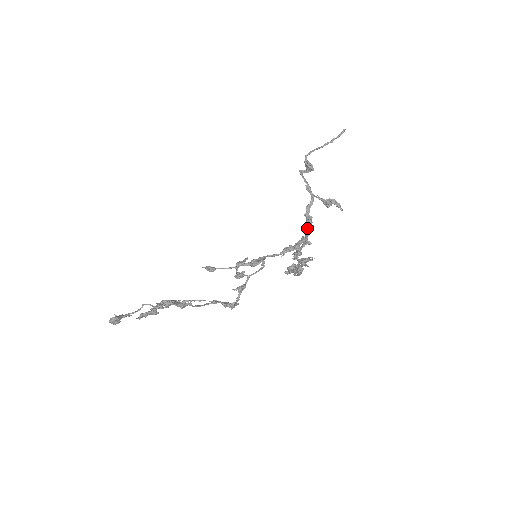
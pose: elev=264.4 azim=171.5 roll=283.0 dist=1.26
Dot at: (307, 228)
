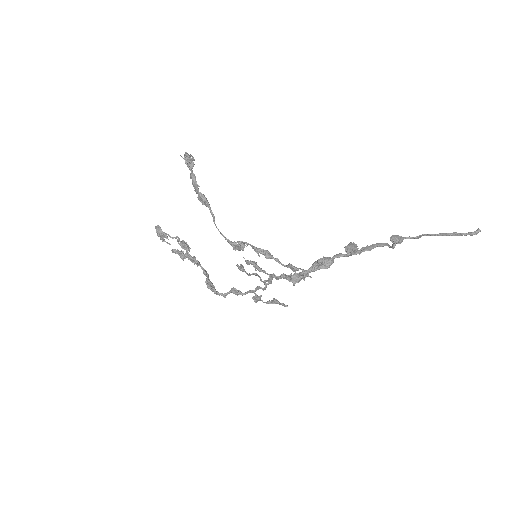
Dot at: (314, 263)
